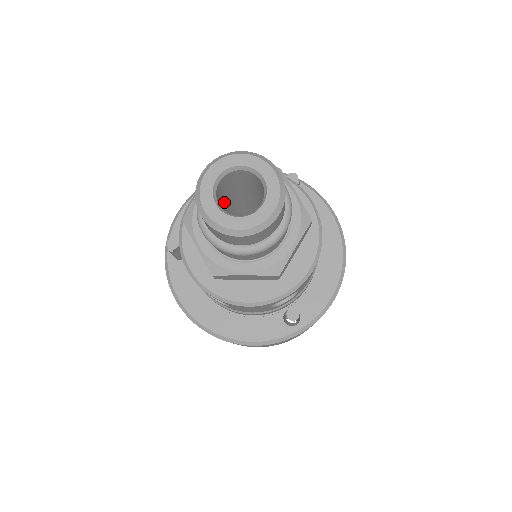
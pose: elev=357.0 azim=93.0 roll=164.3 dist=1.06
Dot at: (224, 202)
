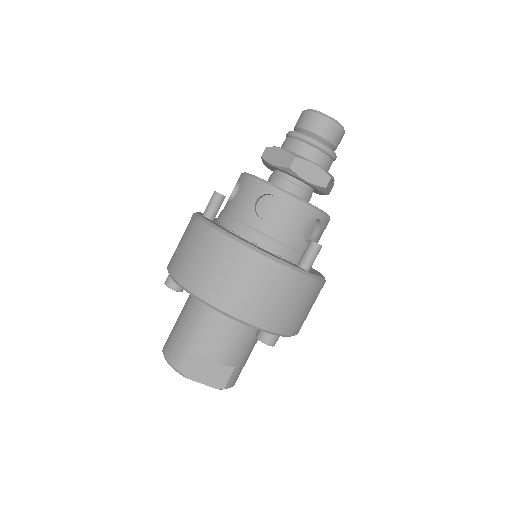
Dot at: occluded
